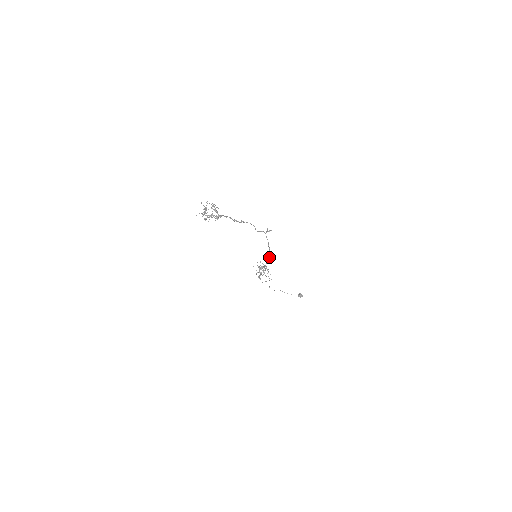
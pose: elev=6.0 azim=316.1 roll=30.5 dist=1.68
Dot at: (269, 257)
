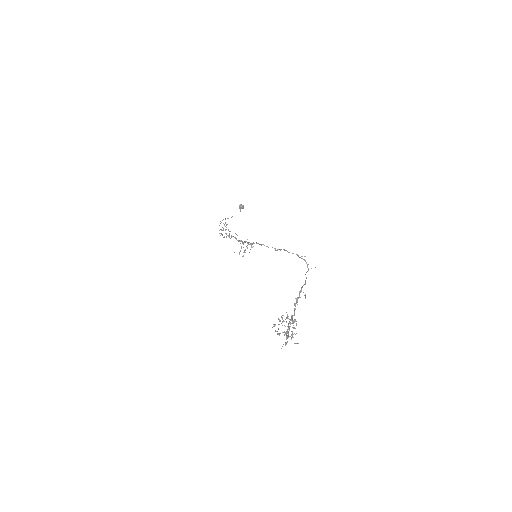
Dot at: occluded
